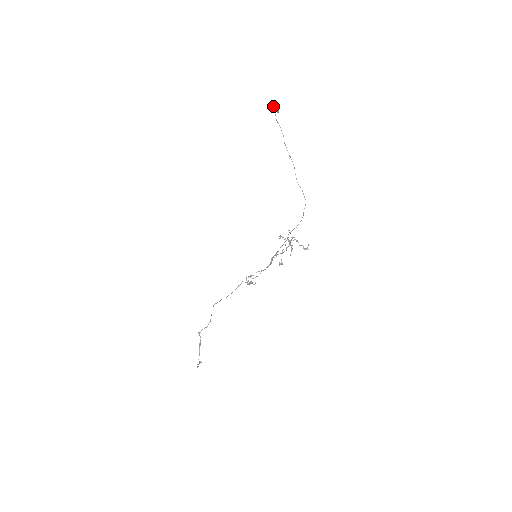
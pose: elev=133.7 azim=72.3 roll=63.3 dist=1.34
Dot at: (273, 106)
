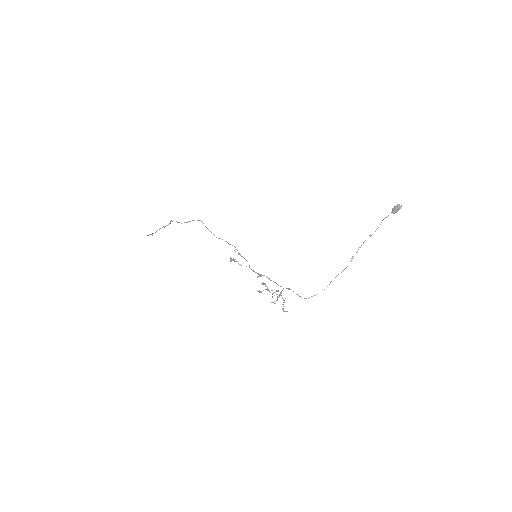
Dot at: (397, 205)
